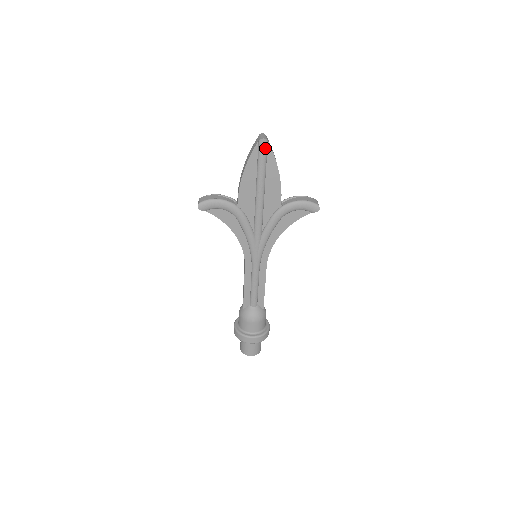
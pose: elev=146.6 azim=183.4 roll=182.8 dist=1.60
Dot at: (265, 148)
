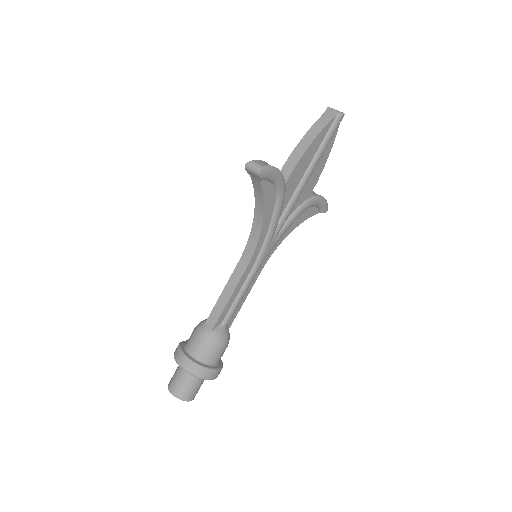
Dot at: occluded
